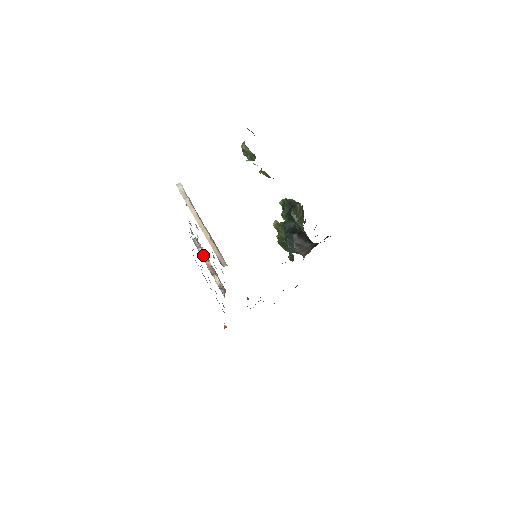
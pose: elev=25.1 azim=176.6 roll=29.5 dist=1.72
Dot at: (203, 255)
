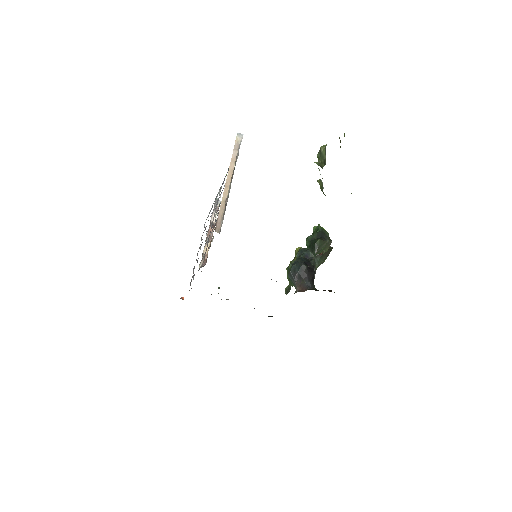
Dot at: occluded
